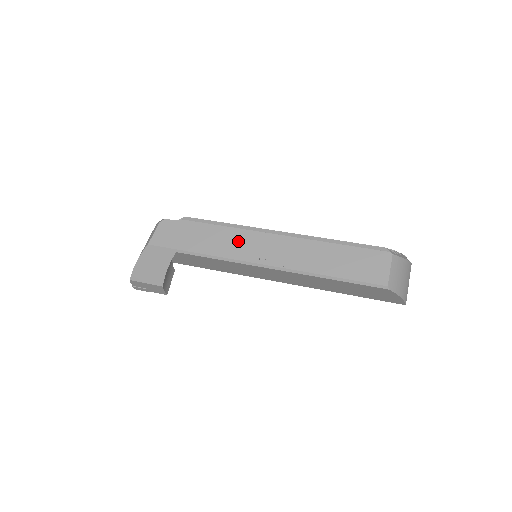
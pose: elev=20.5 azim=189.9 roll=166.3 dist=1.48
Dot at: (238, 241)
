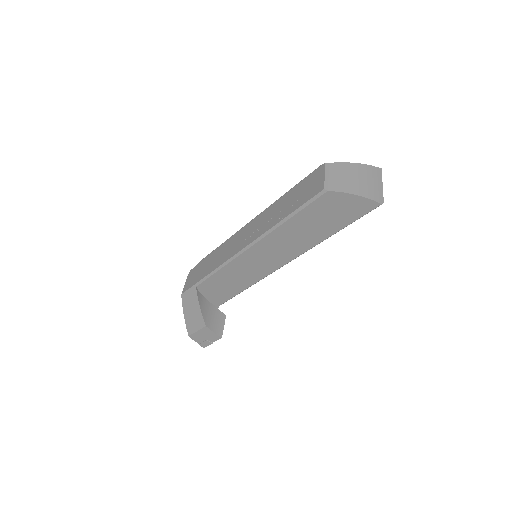
Dot at: (227, 248)
